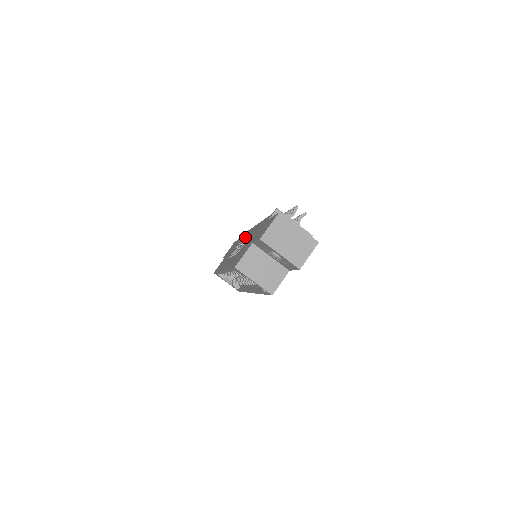
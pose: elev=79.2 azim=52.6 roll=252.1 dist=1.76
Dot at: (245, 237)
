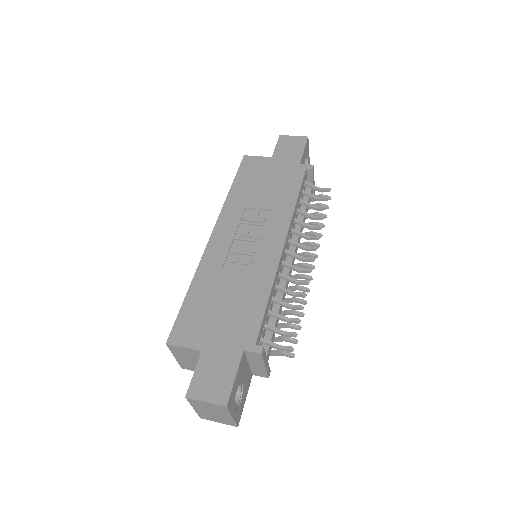
Dot at: (269, 231)
